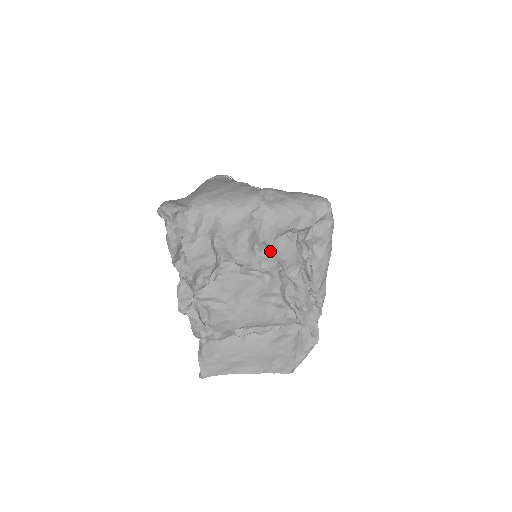
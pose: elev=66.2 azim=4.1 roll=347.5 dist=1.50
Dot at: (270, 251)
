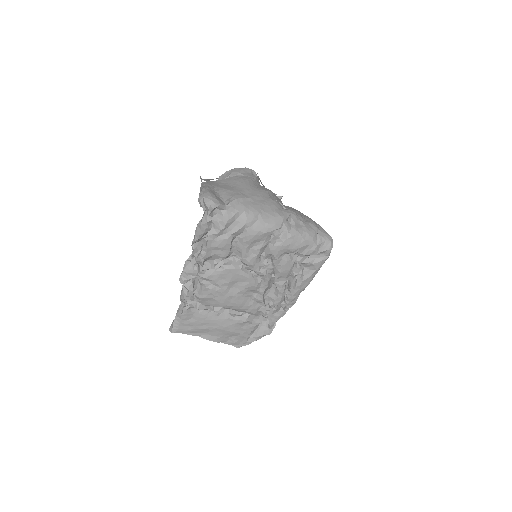
Dot at: (272, 261)
